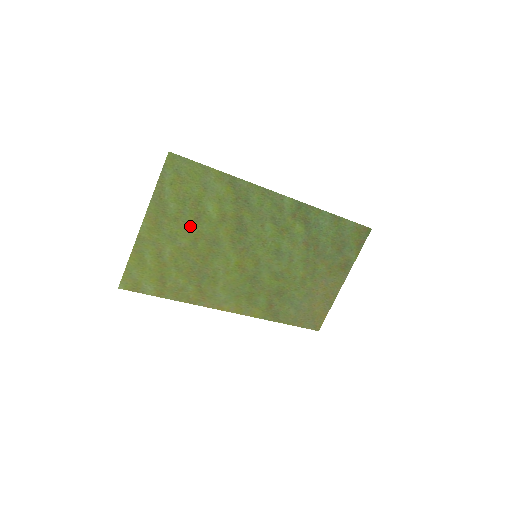
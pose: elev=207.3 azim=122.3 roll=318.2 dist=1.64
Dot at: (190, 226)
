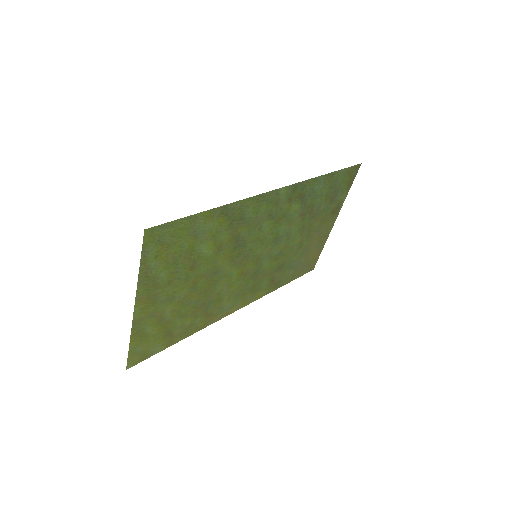
Dot at: (186, 277)
